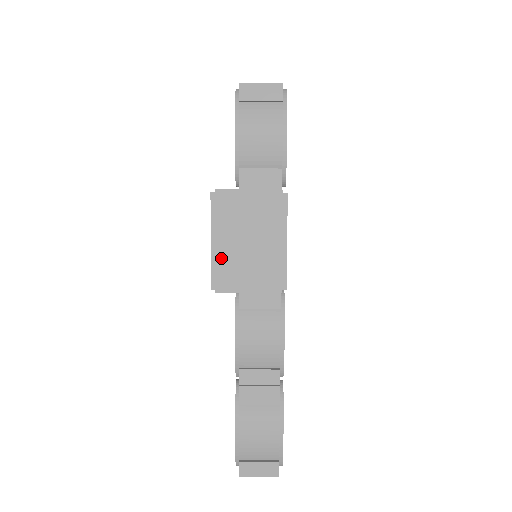
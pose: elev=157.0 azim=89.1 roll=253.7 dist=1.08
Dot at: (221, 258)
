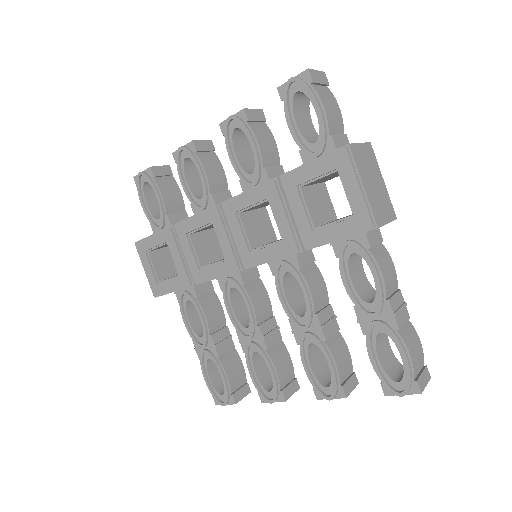
Dot at: (370, 199)
